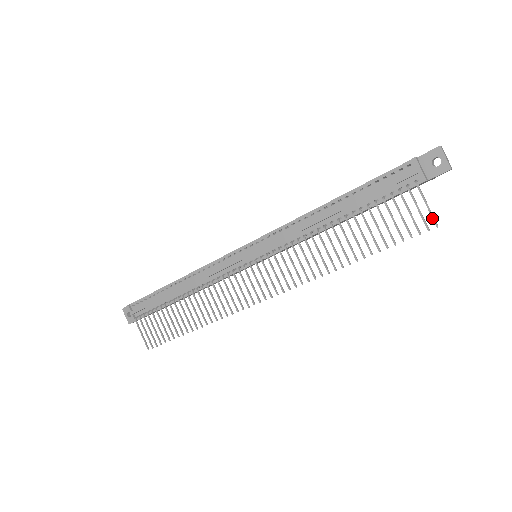
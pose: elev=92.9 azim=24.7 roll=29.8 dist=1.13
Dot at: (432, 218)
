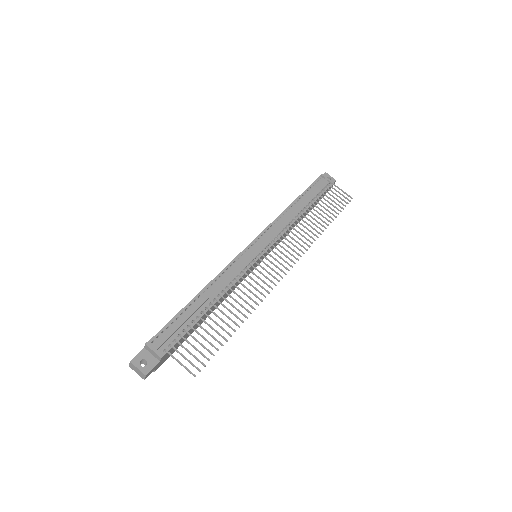
Dot at: (348, 195)
